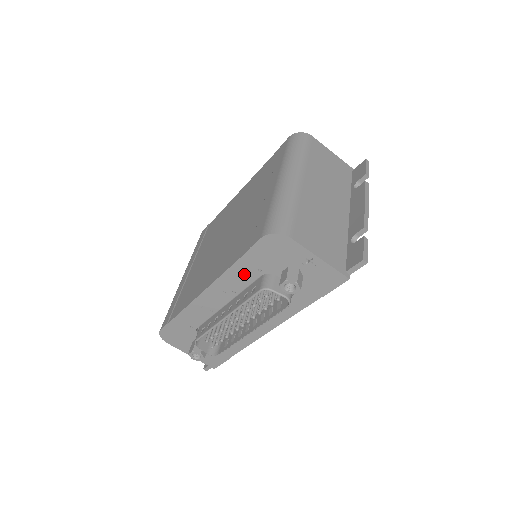
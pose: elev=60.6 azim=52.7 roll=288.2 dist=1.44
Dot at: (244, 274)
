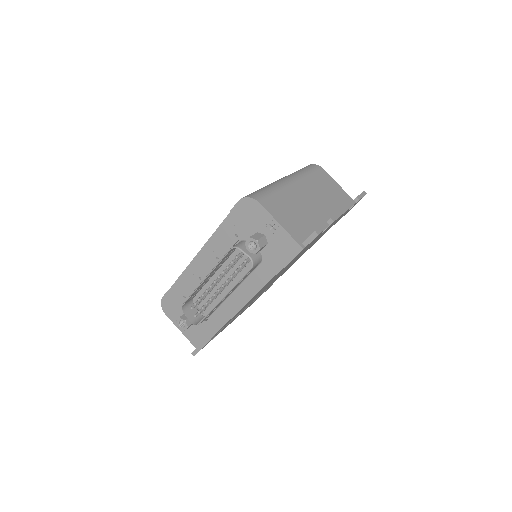
Dot at: (225, 239)
